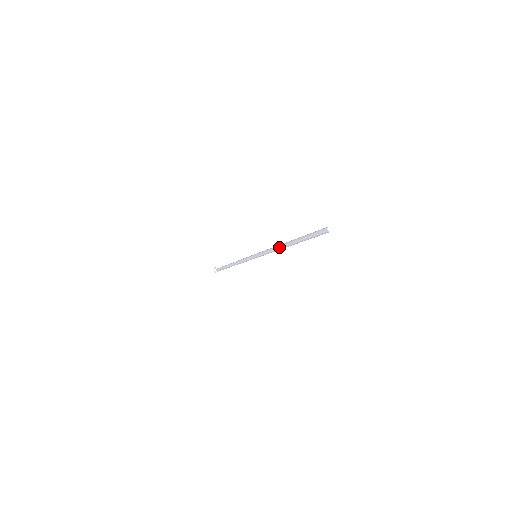
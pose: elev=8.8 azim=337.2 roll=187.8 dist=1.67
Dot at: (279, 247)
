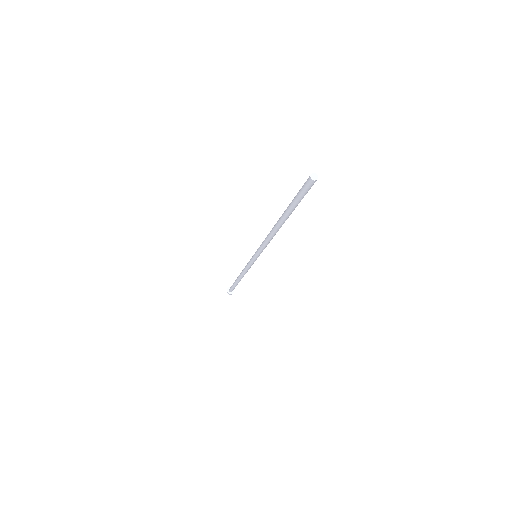
Dot at: (272, 233)
